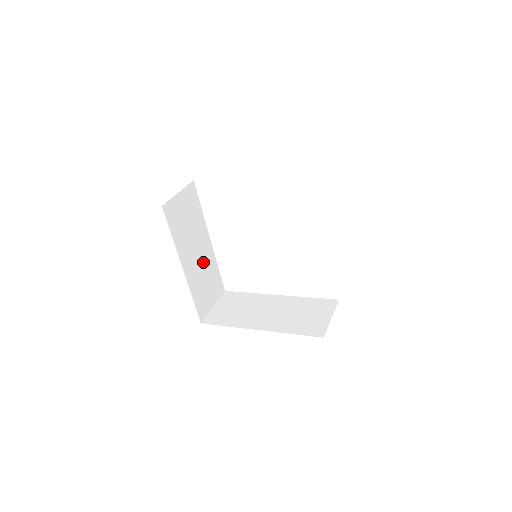
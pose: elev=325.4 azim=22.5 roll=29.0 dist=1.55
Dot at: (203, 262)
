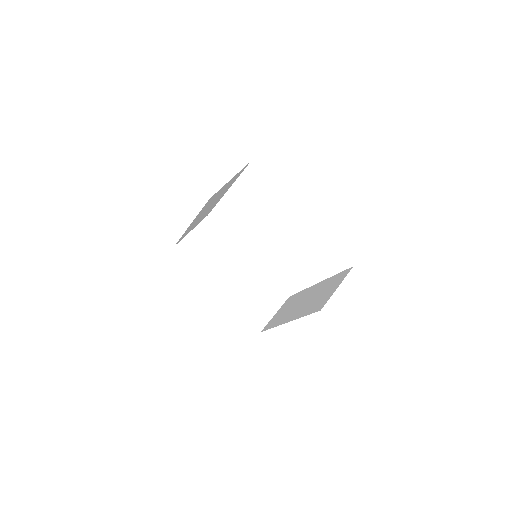
Dot at: (245, 278)
